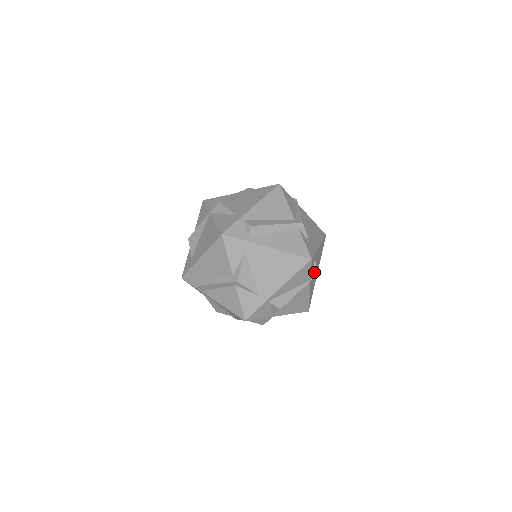
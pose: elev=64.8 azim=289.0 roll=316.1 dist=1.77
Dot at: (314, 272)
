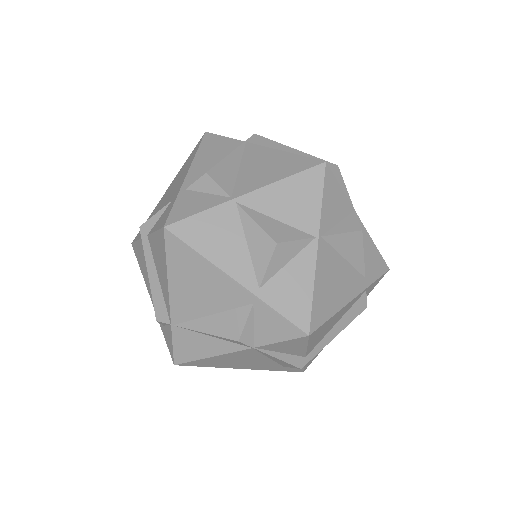
Dot at: occluded
